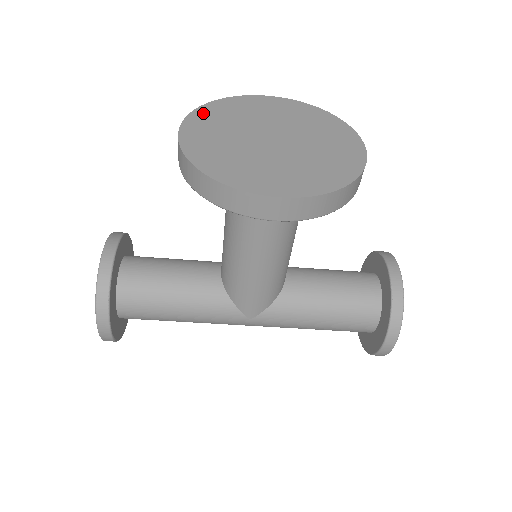
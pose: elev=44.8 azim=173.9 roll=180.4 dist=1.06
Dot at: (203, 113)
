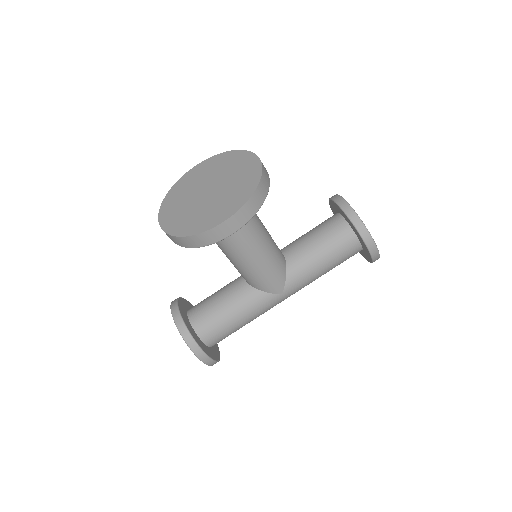
Dot at: (166, 205)
